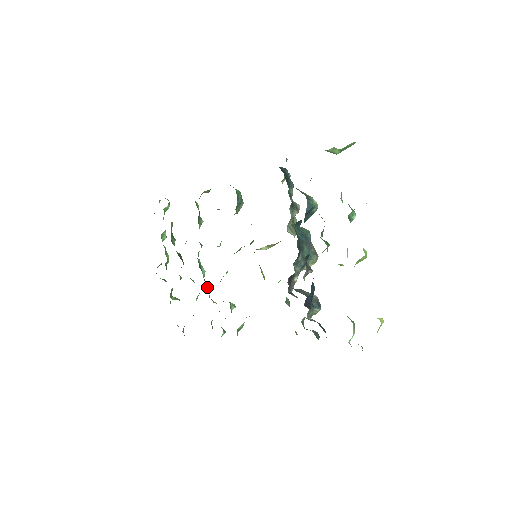
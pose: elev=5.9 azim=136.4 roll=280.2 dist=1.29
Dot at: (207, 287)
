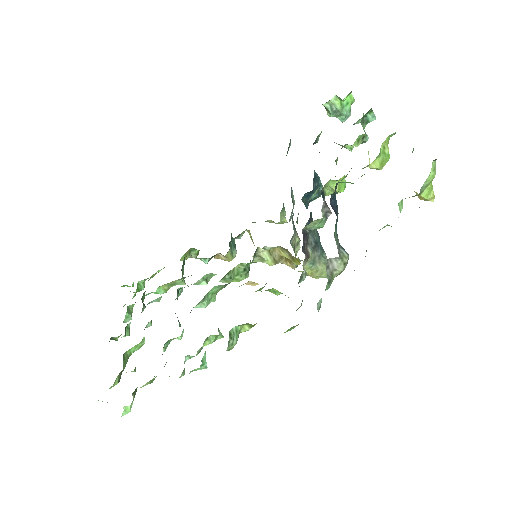
Dot at: (182, 333)
